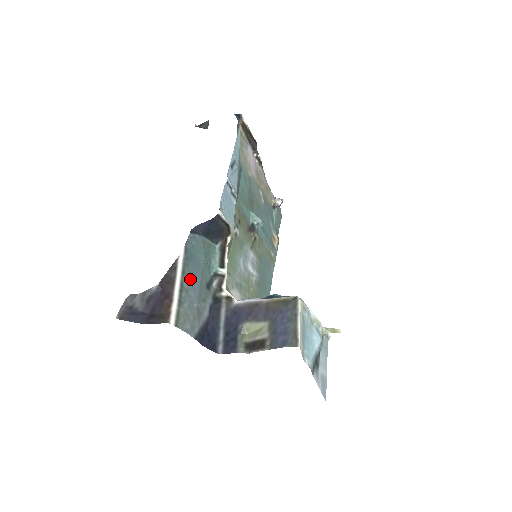
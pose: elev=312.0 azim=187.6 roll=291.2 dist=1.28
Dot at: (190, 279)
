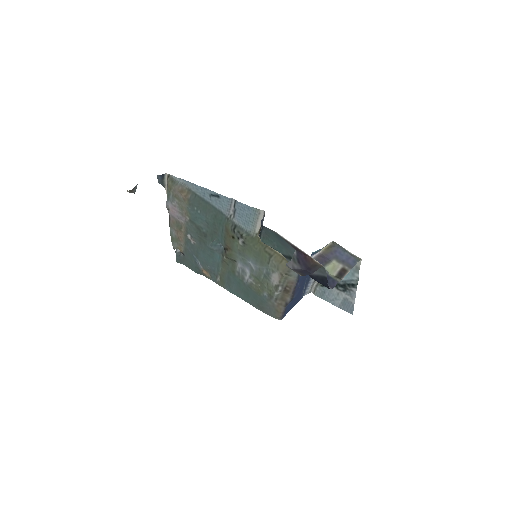
Dot at: (293, 248)
